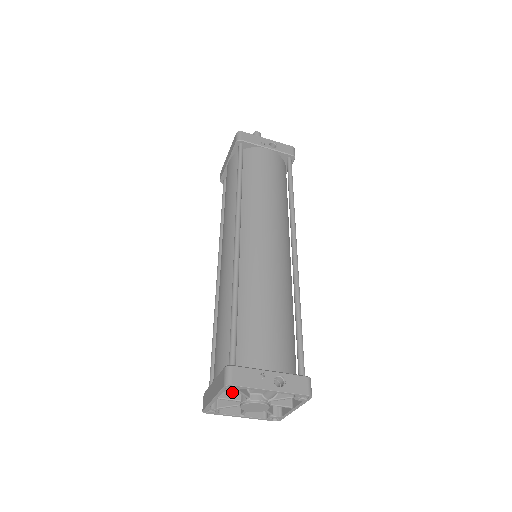
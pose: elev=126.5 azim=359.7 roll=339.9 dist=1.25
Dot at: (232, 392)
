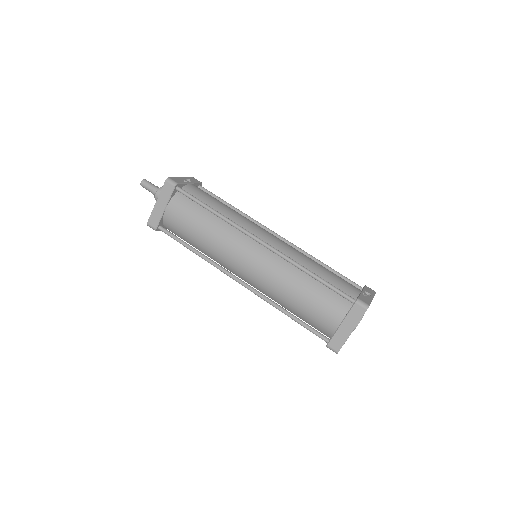
Dot at: occluded
